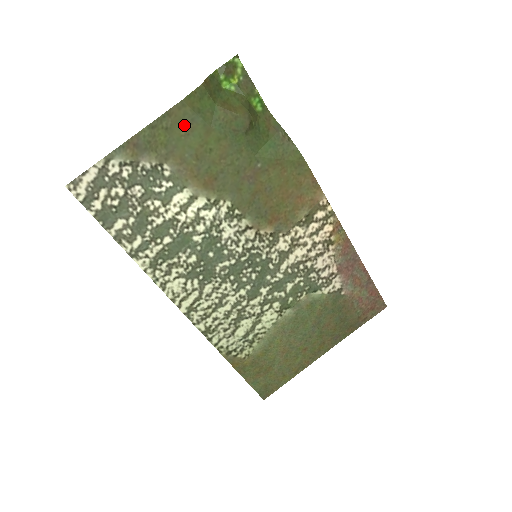
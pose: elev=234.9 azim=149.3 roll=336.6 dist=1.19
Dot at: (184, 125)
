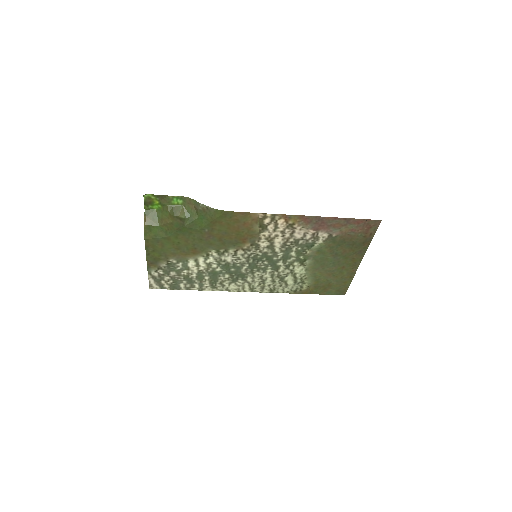
Dot at: (157, 245)
